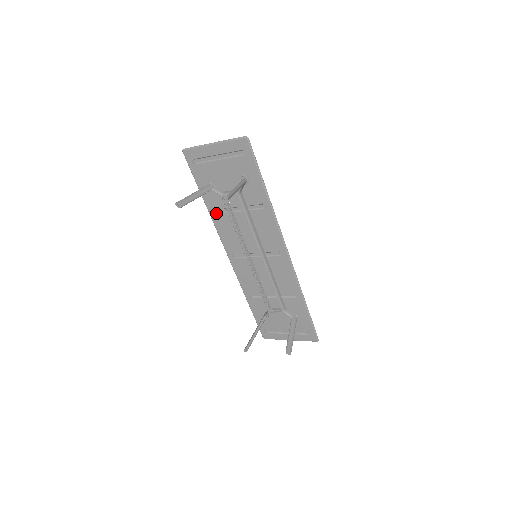
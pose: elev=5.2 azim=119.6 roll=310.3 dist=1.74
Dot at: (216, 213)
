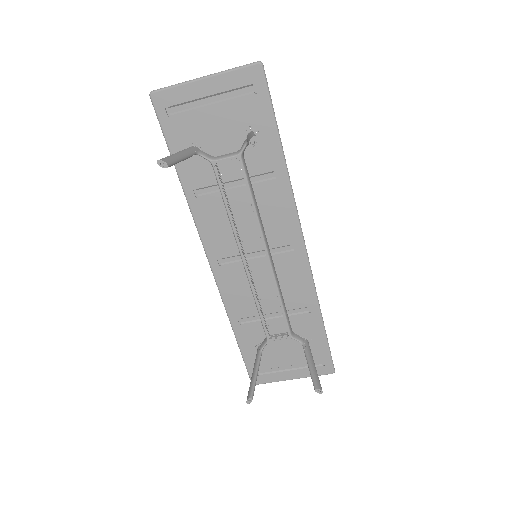
Dot at: (197, 195)
